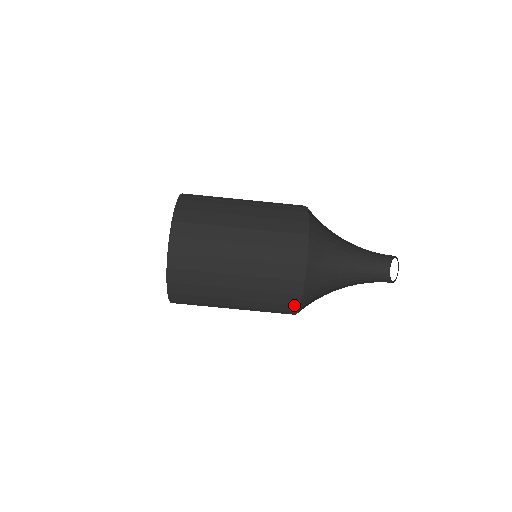
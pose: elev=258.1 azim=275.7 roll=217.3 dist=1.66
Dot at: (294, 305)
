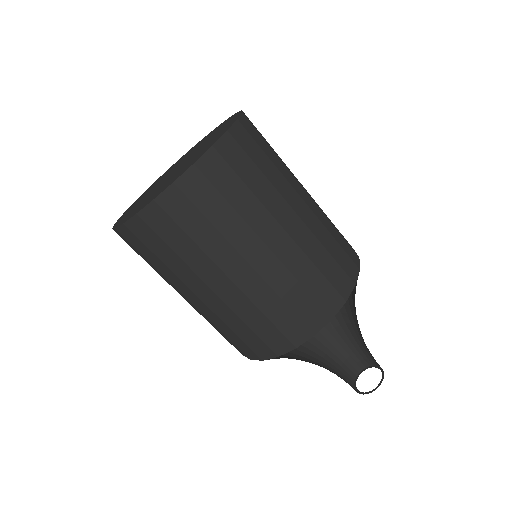
Dot at: (272, 351)
